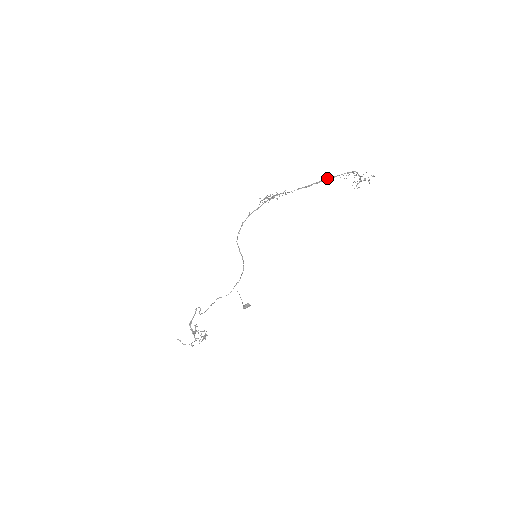
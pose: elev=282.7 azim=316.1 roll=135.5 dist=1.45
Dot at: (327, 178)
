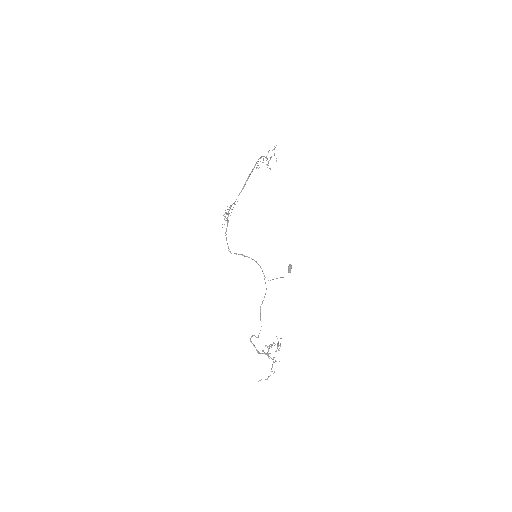
Dot at: (250, 173)
